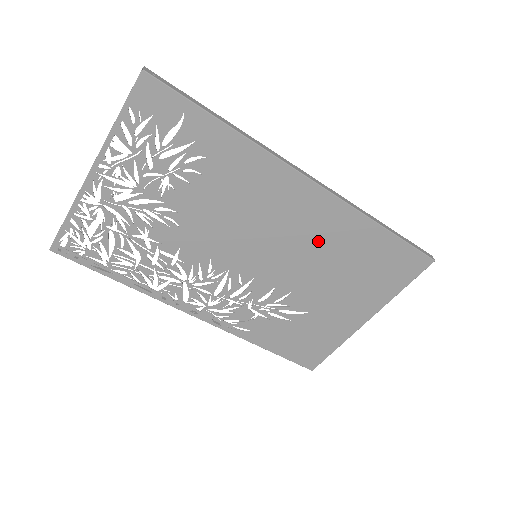
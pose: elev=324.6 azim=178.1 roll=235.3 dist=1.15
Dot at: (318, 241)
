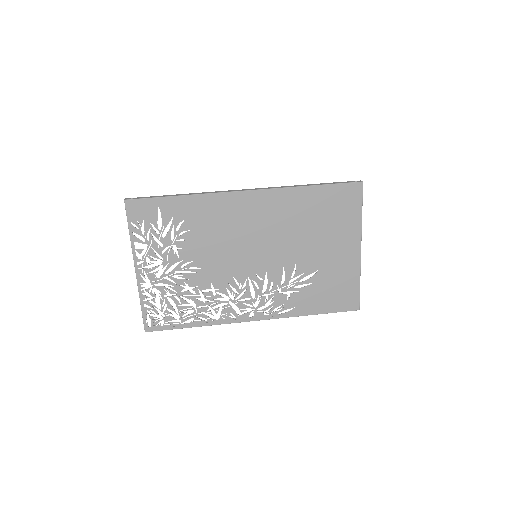
Dot at: (282, 221)
